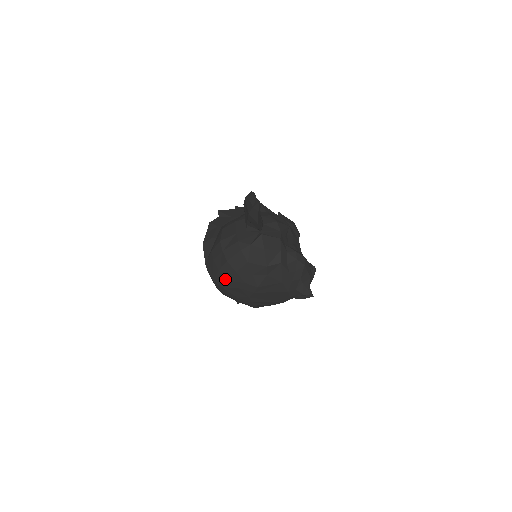
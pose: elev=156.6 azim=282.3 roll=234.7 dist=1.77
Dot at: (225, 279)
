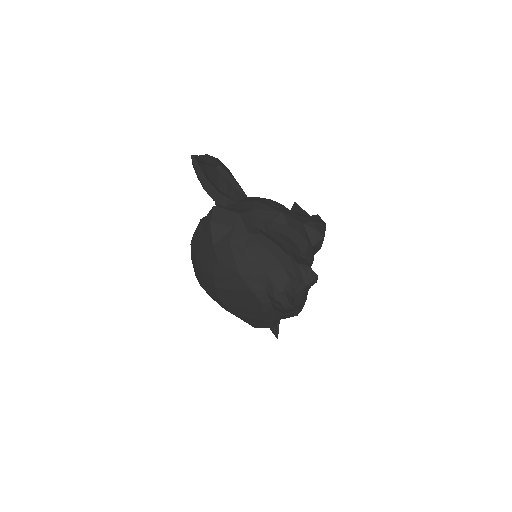
Dot at: (195, 270)
